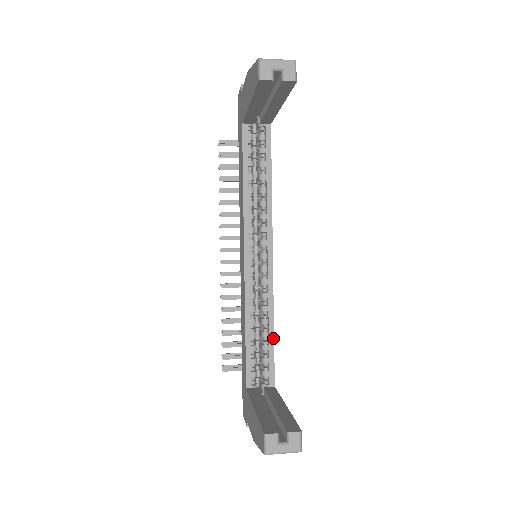
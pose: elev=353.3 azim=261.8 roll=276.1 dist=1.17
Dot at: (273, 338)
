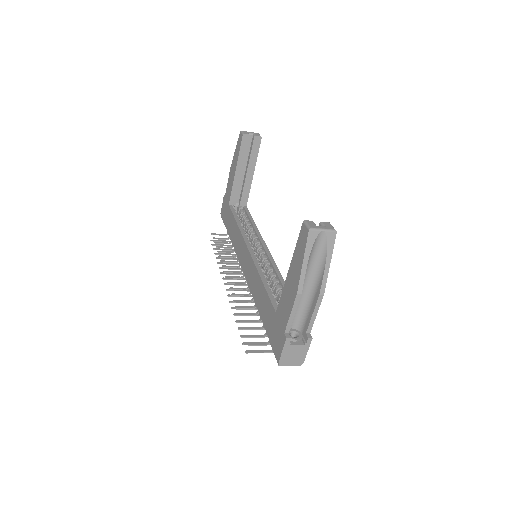
Dot at: occluded
